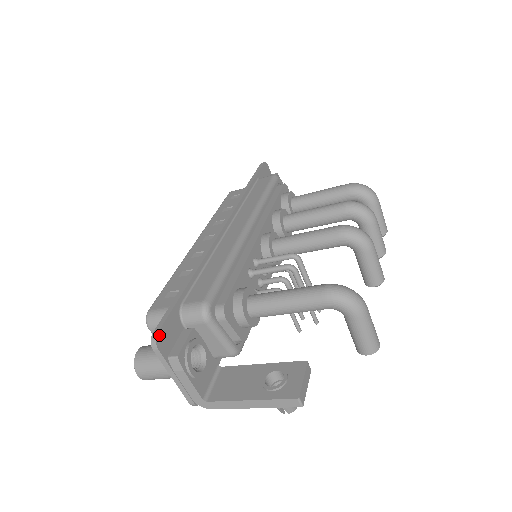
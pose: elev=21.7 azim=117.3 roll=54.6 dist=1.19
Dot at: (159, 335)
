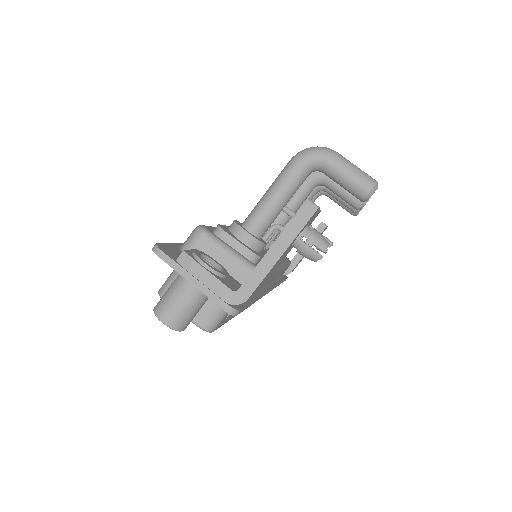
Dot at: (159, 245)
